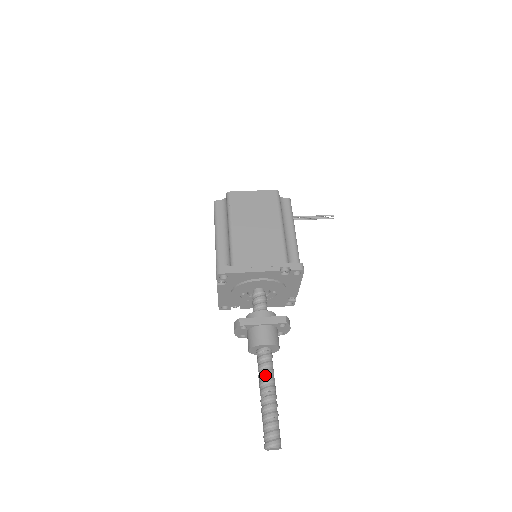
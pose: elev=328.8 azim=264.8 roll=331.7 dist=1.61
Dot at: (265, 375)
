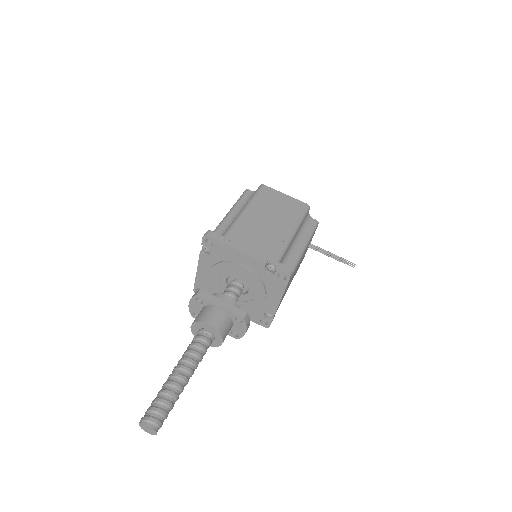
Dot at: (190, 353)
